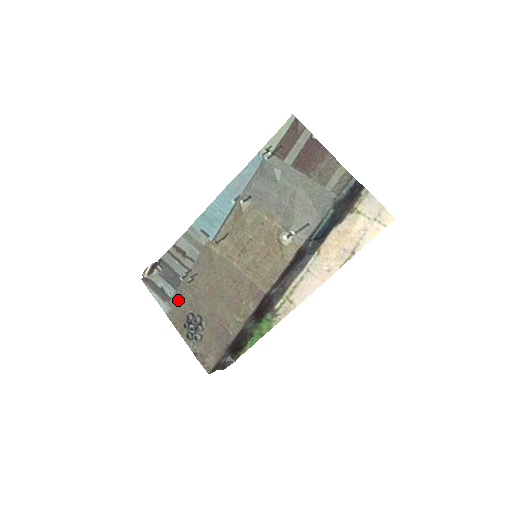
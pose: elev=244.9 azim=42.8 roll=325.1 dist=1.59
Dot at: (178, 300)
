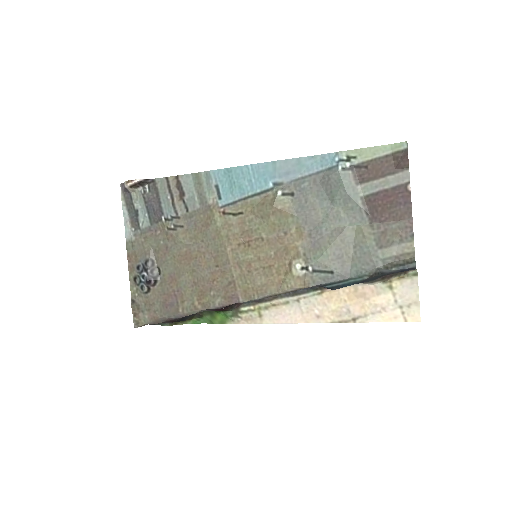
Dot at: (147, 236)
